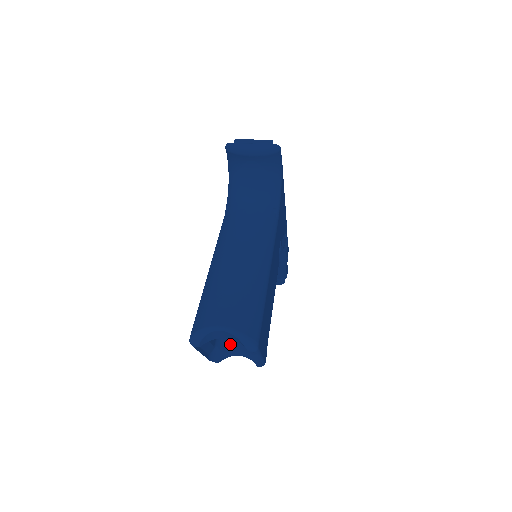
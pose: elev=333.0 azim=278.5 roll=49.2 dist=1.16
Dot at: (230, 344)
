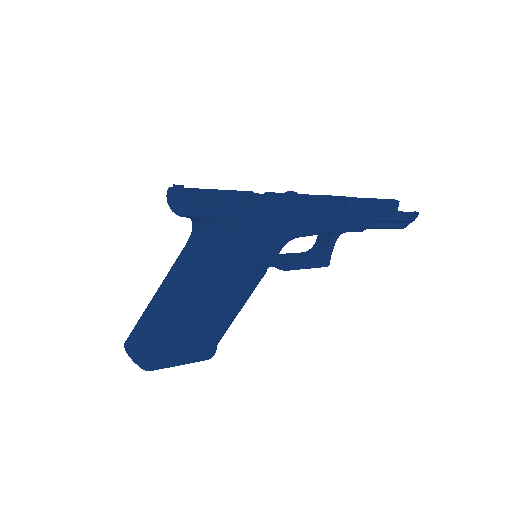
Dot at: occluded
